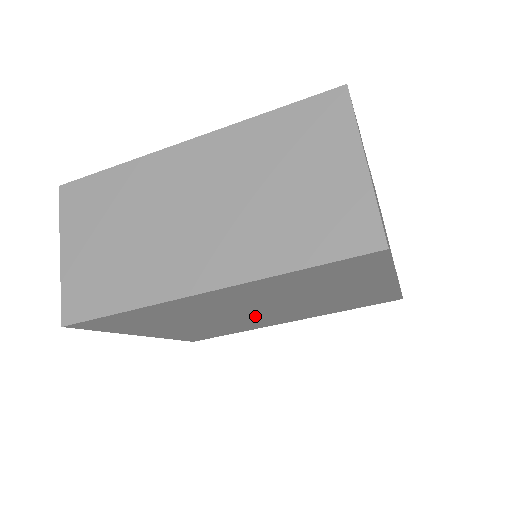
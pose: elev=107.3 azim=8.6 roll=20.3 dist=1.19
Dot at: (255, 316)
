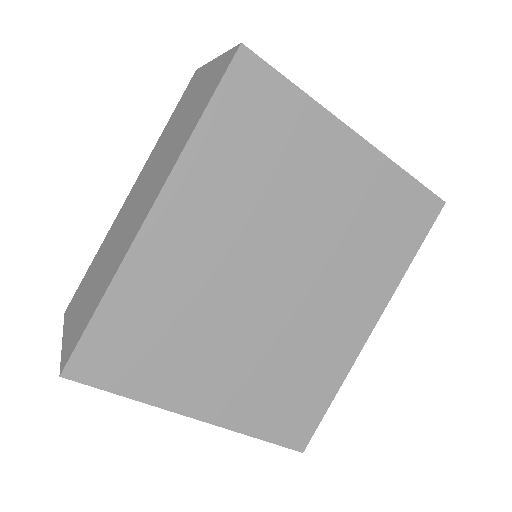
Dot at: (294, 306)
